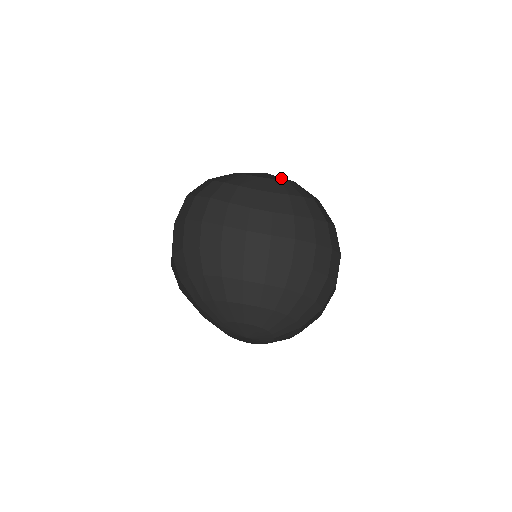
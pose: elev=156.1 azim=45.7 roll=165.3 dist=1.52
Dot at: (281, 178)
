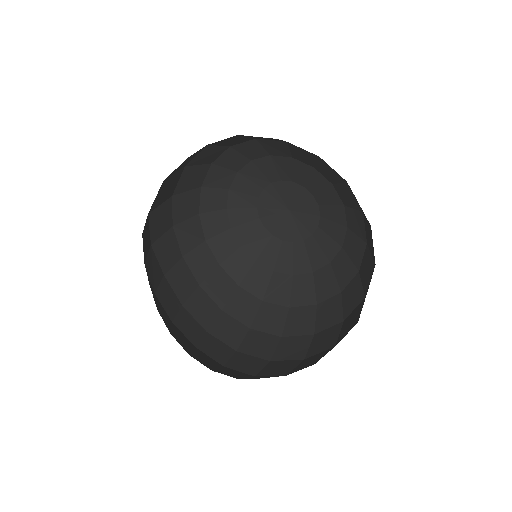
Dot at: (306, 227)
